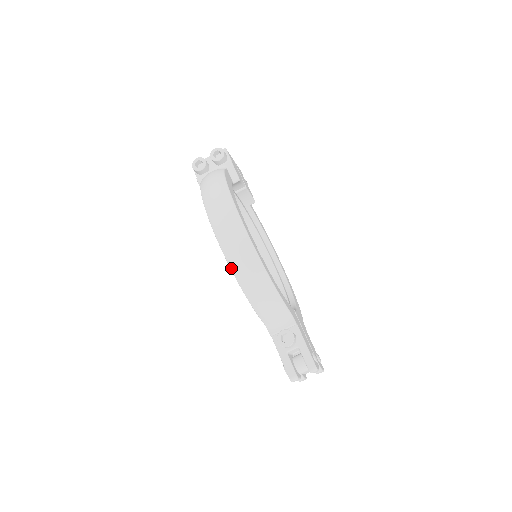
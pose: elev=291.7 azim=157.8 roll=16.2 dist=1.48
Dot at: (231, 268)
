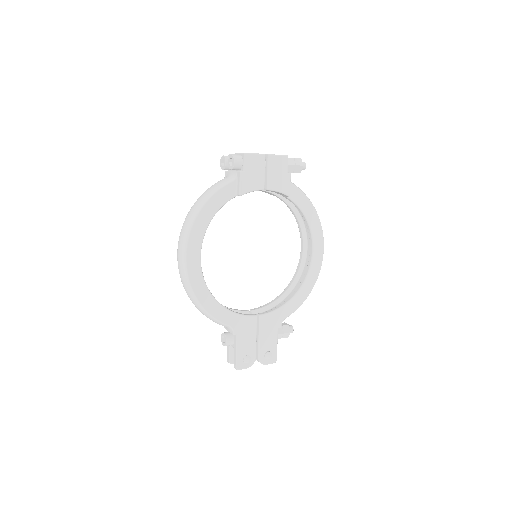
Dot at: occluded
